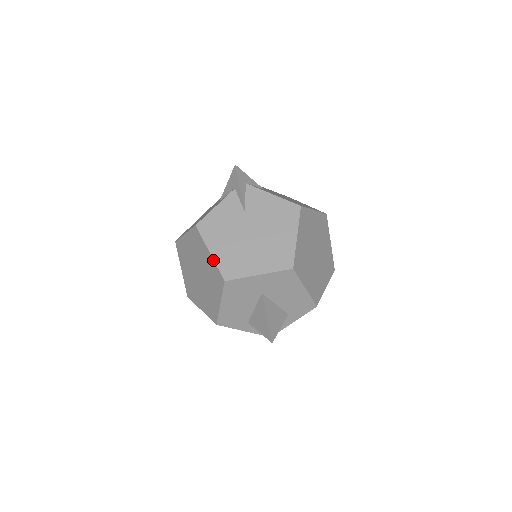
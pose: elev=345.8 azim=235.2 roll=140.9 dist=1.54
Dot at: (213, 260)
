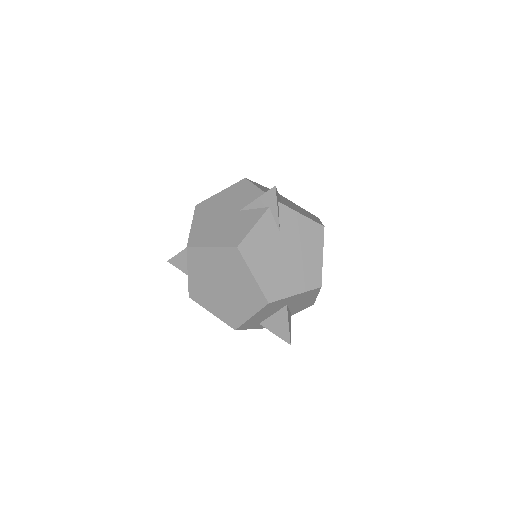
Dot at: (257, 283)
